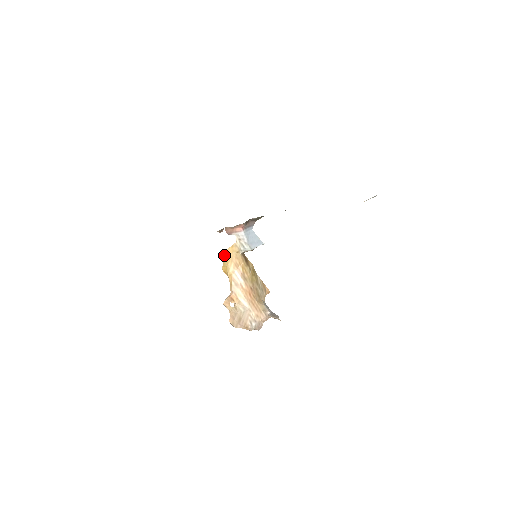
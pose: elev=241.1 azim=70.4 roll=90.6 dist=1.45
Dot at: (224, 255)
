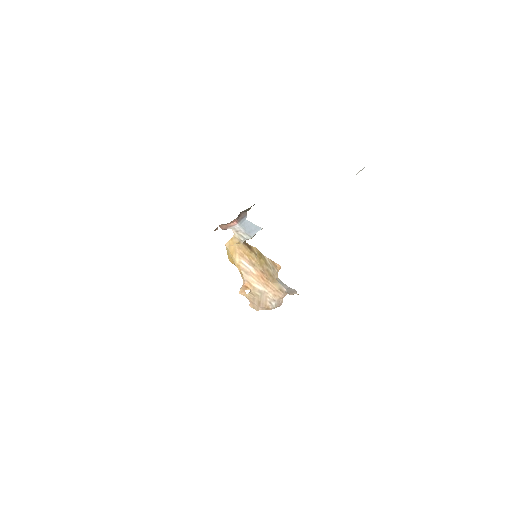
Dot at: (226, 248)
